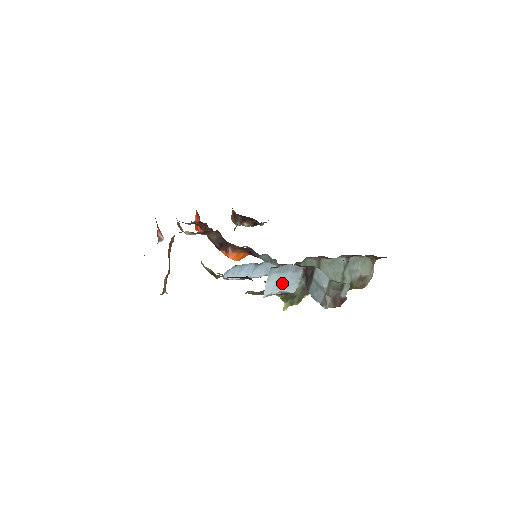
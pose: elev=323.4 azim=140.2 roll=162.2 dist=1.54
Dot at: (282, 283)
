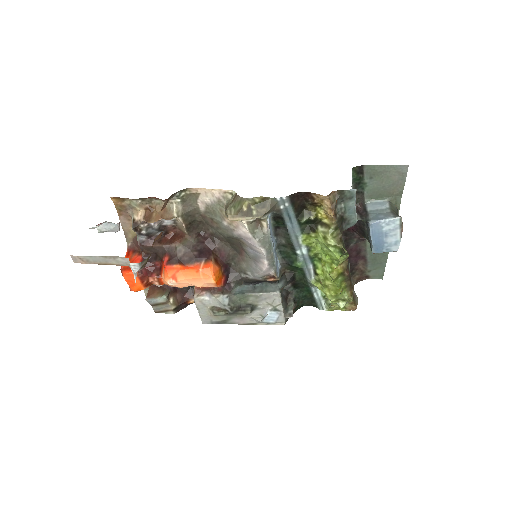
Dot at: occluded
